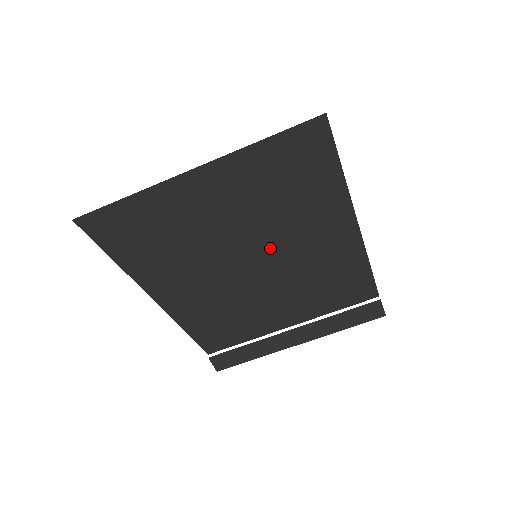
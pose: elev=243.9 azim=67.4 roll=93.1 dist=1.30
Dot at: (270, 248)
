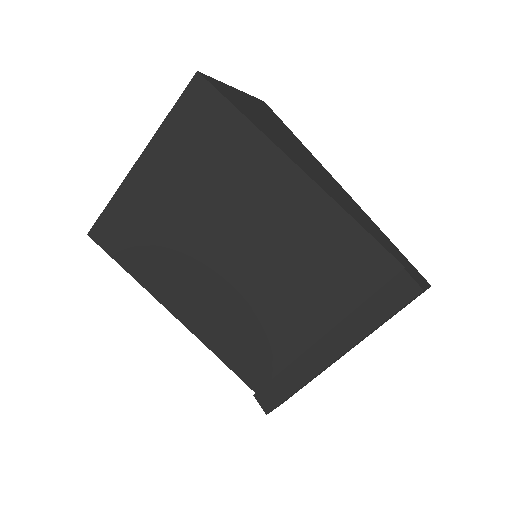
Dot at: (235, 224)
